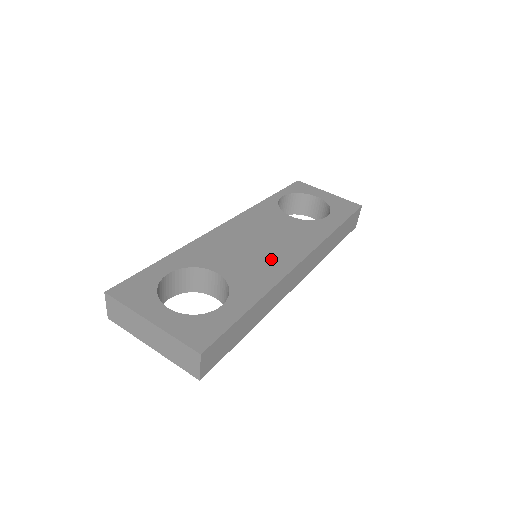
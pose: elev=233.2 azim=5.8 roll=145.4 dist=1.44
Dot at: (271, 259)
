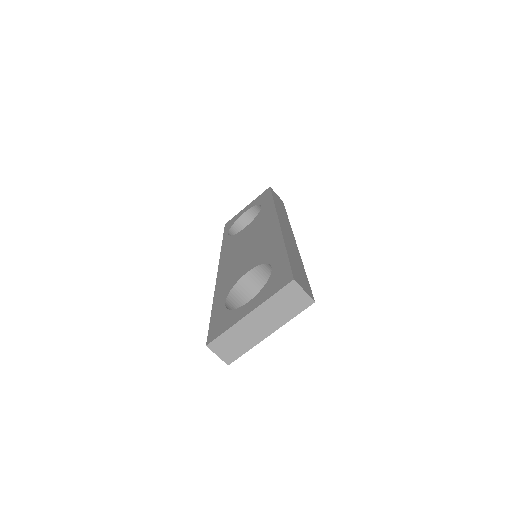
Dot at: (264, 238)
